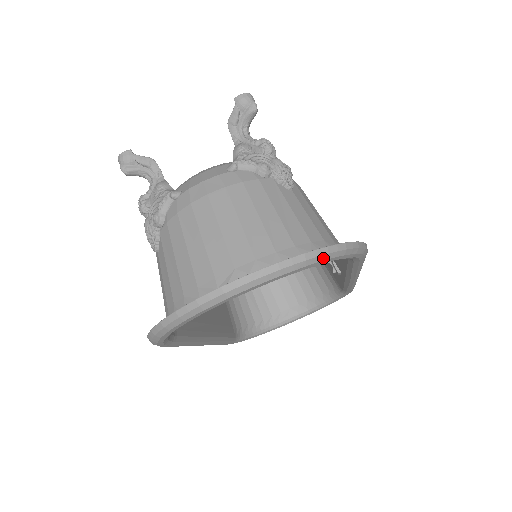
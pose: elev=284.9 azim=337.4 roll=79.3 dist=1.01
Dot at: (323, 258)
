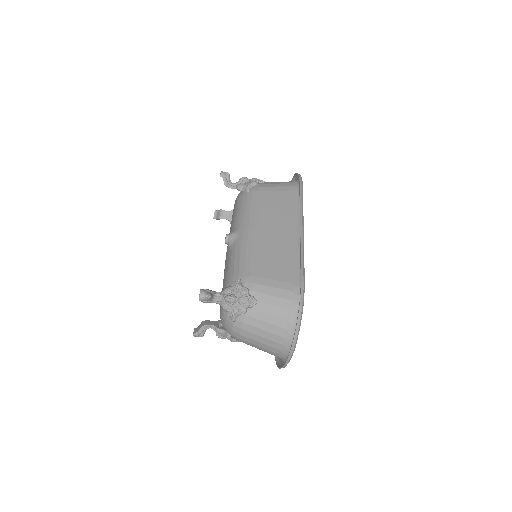
Dot at: occluded
